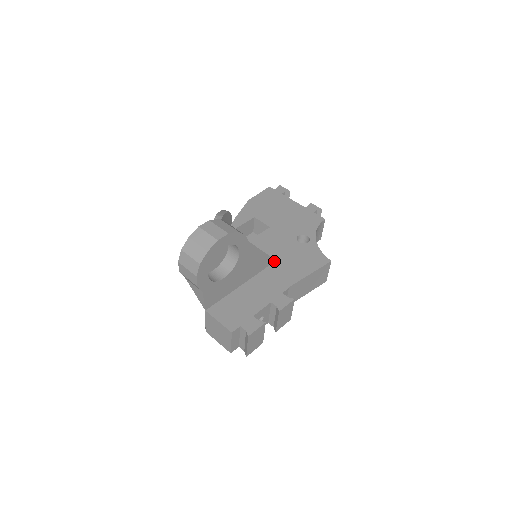
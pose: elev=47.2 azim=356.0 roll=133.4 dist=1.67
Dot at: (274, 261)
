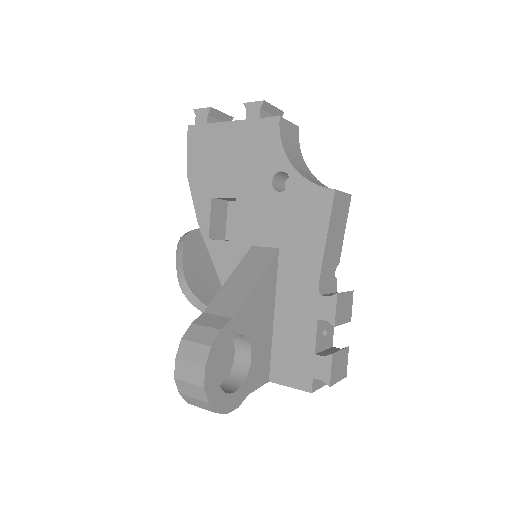
Dot at: (277, 252)
